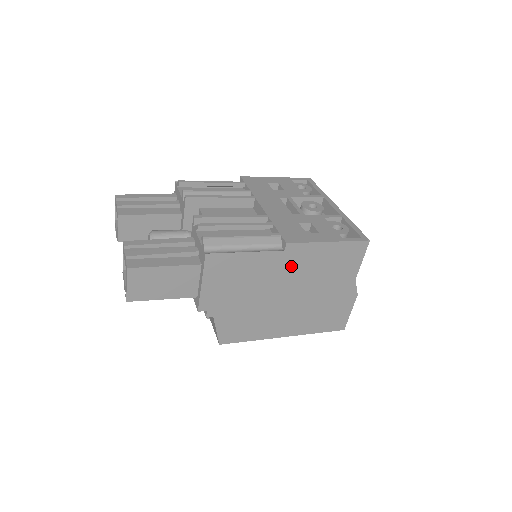
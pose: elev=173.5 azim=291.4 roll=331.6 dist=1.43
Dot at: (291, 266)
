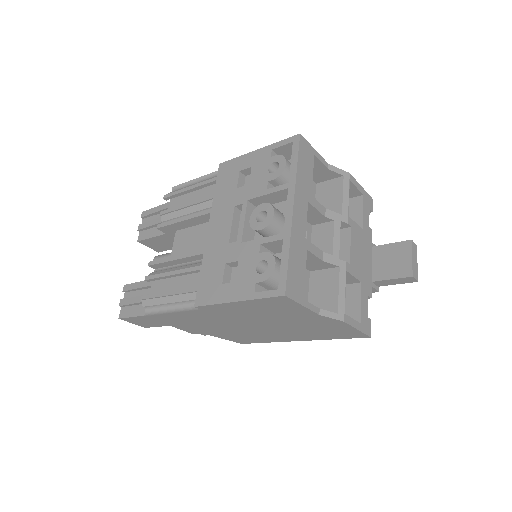
Dot at: (225, 314)
